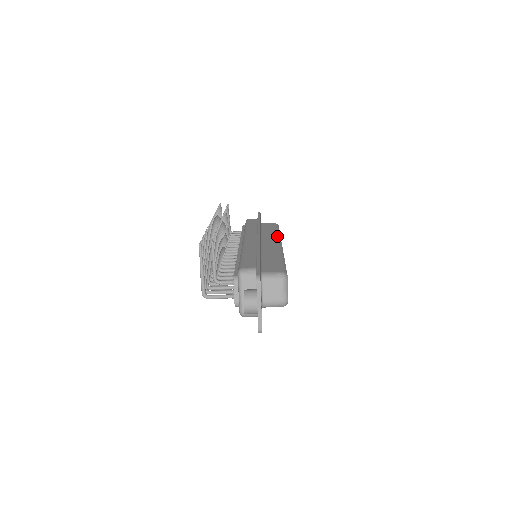
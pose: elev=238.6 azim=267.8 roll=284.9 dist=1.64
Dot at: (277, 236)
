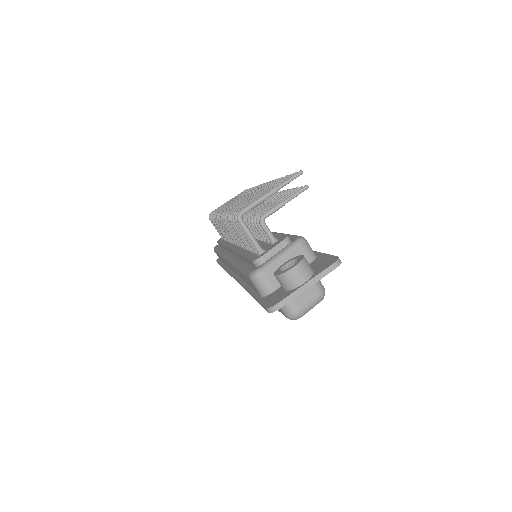
Dot at: occluded
